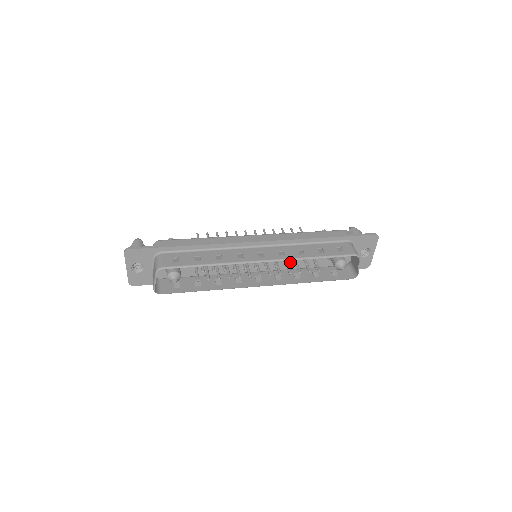
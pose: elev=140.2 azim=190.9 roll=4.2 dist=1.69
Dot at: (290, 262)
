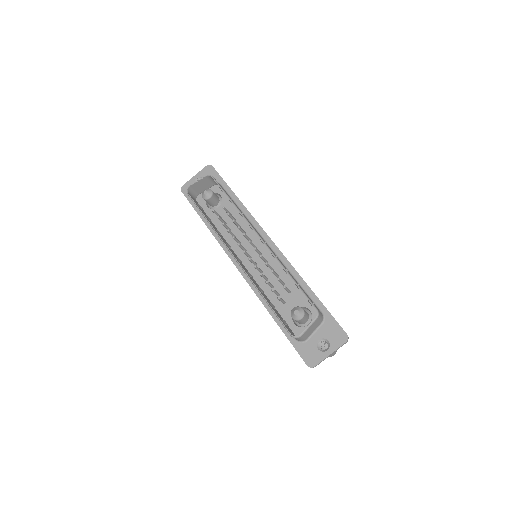
Dot at: (268, 285)
